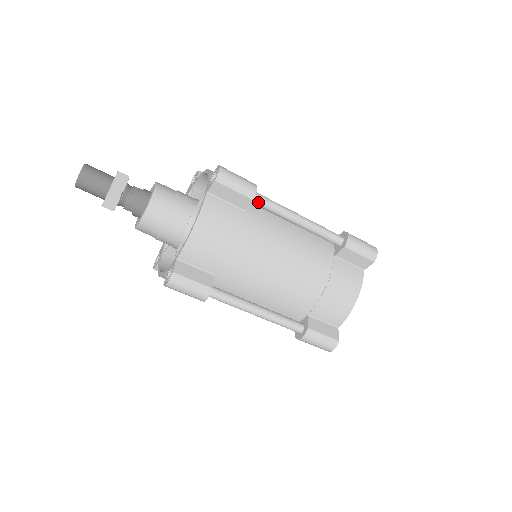
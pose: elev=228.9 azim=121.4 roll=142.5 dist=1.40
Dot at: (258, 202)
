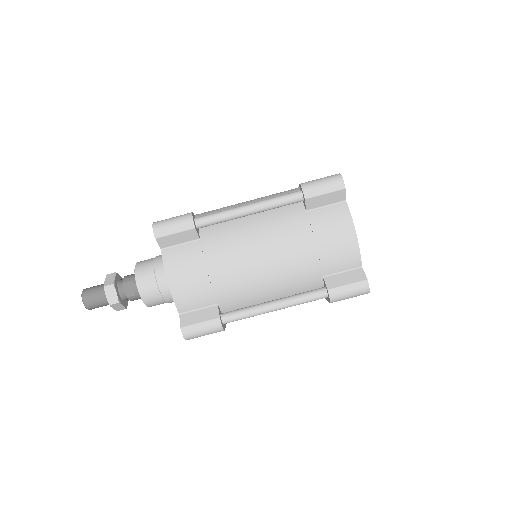
Dot at: occluded
